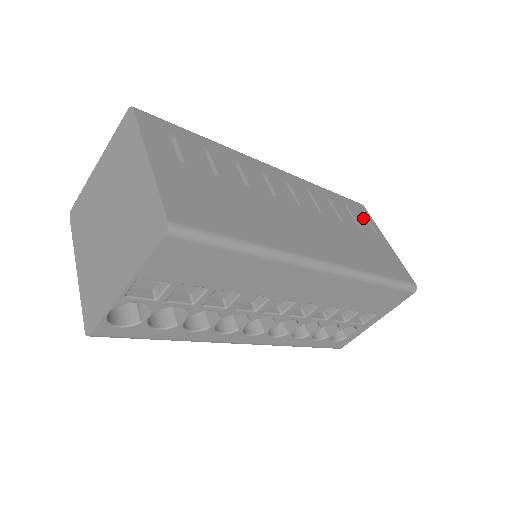
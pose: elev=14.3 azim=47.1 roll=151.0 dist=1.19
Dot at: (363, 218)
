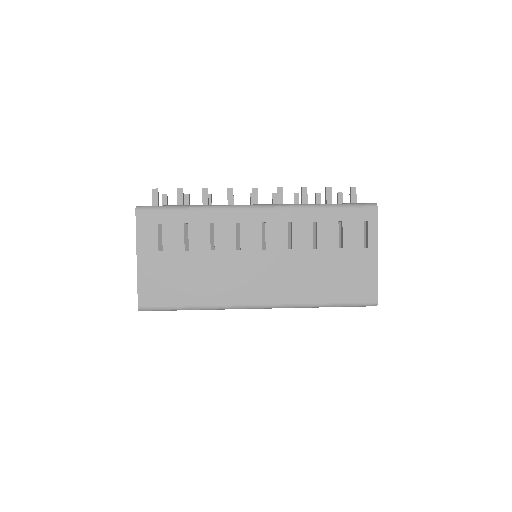
Dot at: (359, 231)
